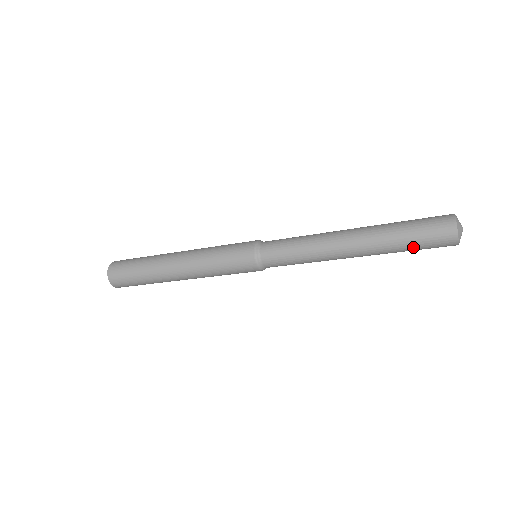
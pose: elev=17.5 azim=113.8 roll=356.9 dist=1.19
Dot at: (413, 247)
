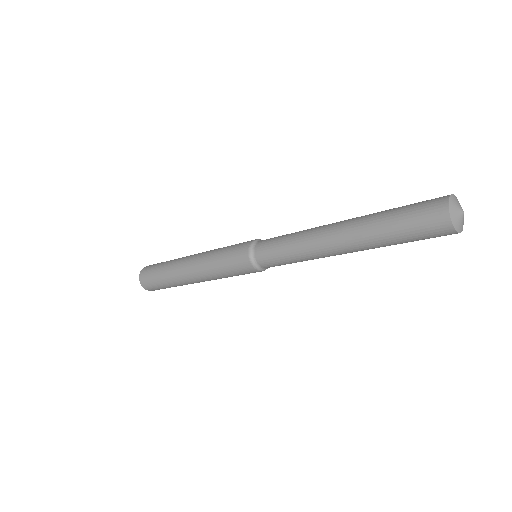
Dot at: (401, 234)
